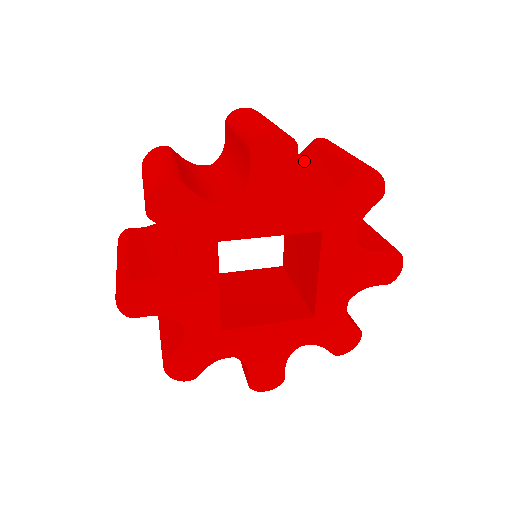
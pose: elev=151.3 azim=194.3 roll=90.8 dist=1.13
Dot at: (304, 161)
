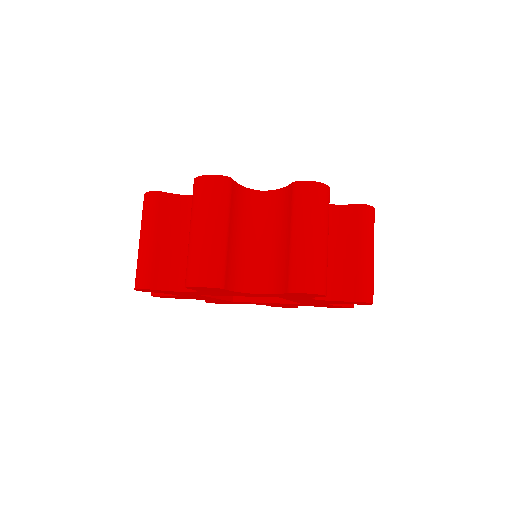
Dot at: (280, 210)
